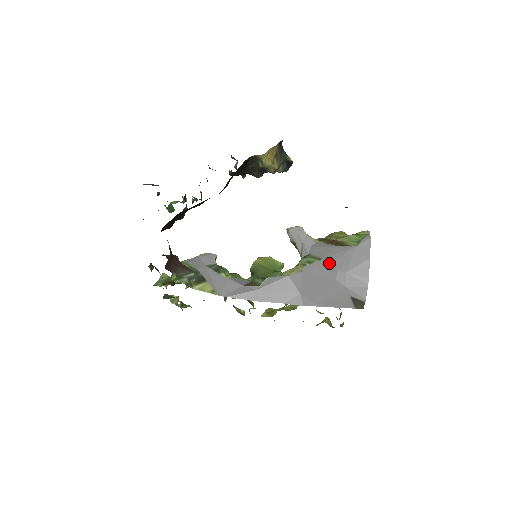
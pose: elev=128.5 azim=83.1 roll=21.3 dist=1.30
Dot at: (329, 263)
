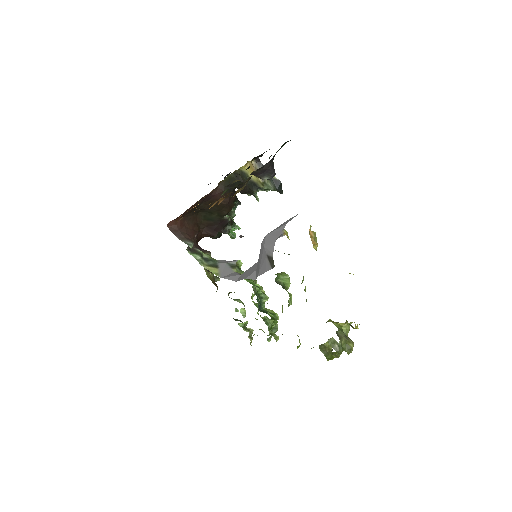
Dot at: occluded
